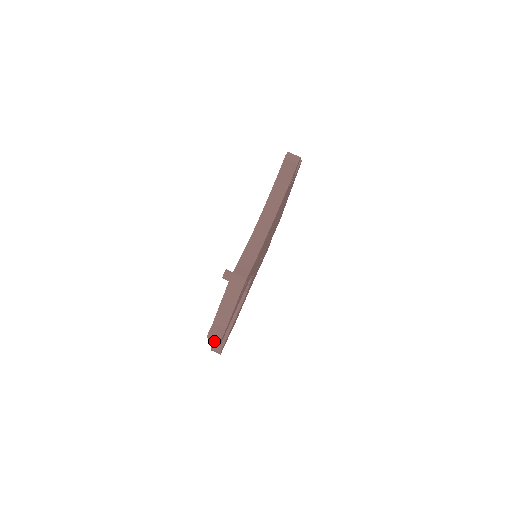
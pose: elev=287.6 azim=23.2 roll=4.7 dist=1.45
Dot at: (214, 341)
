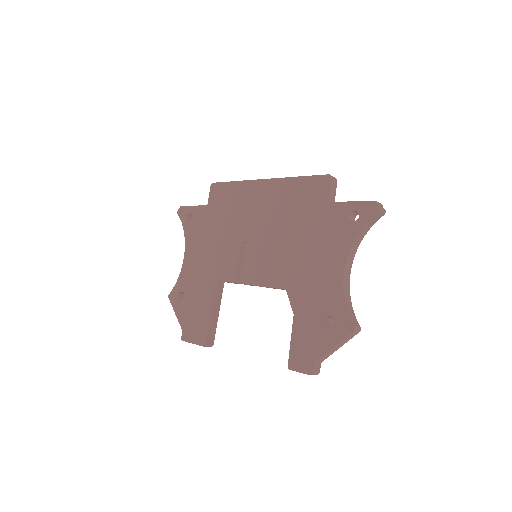
Dot at: occluded
